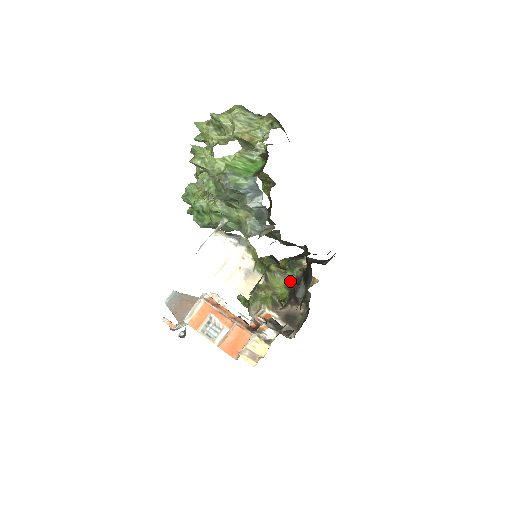
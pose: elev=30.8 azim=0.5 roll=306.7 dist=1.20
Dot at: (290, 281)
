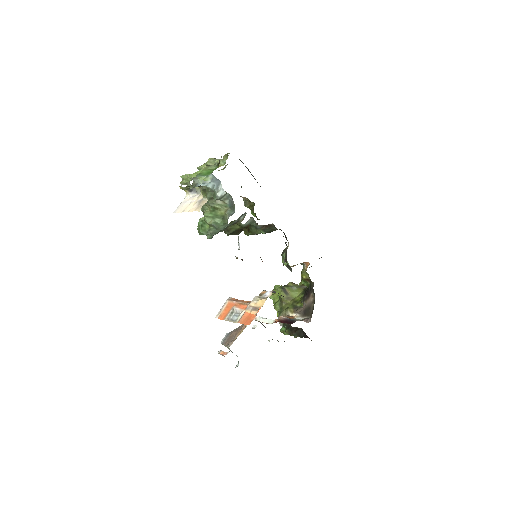
Dot at: (305, 289)
